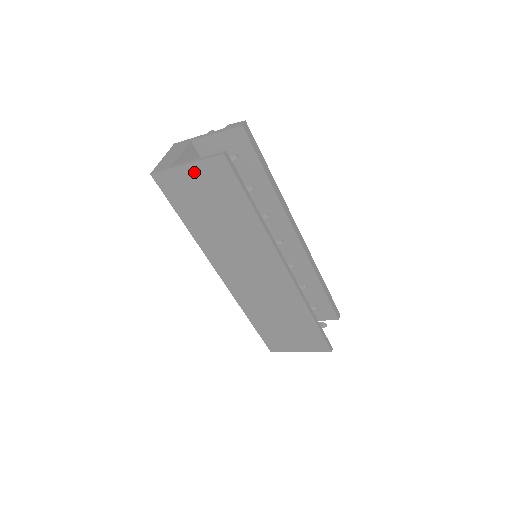
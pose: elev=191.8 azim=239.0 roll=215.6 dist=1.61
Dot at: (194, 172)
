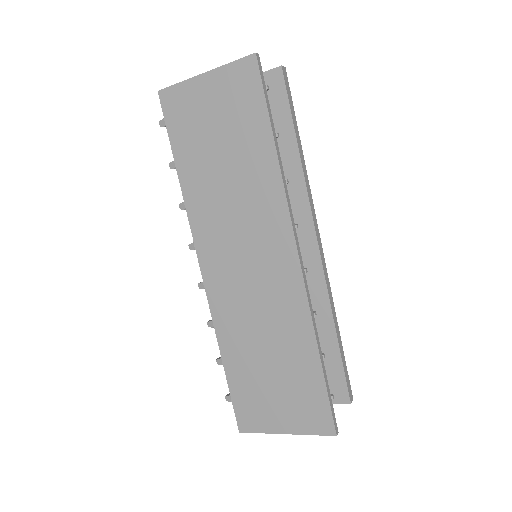
Dot at: (212, 84)
